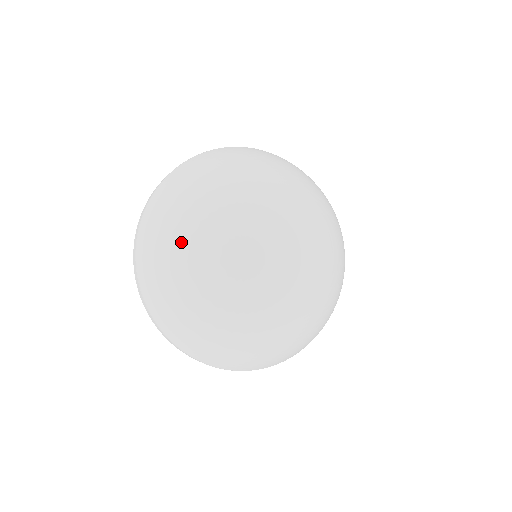
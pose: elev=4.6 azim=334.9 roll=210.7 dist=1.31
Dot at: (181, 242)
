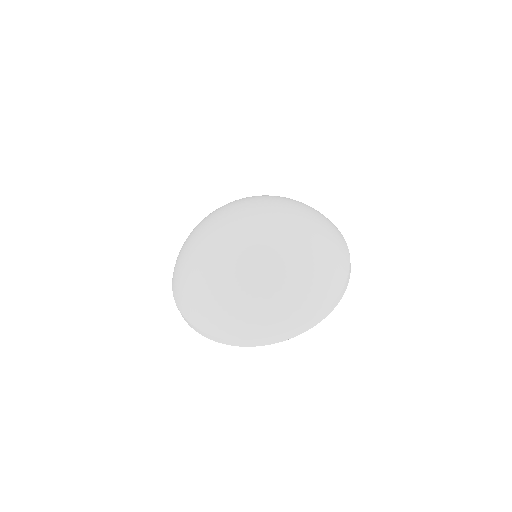
Dot at: (199, 284)
